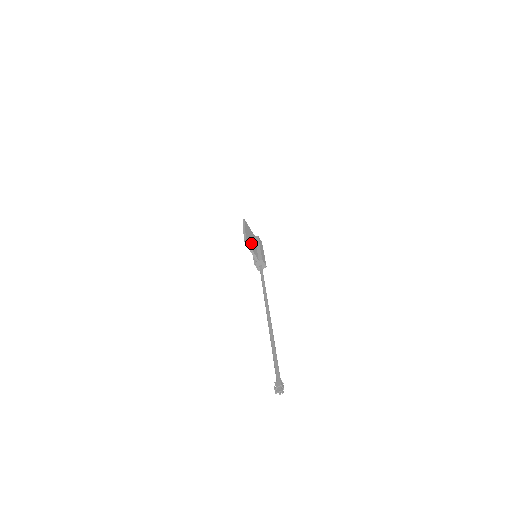
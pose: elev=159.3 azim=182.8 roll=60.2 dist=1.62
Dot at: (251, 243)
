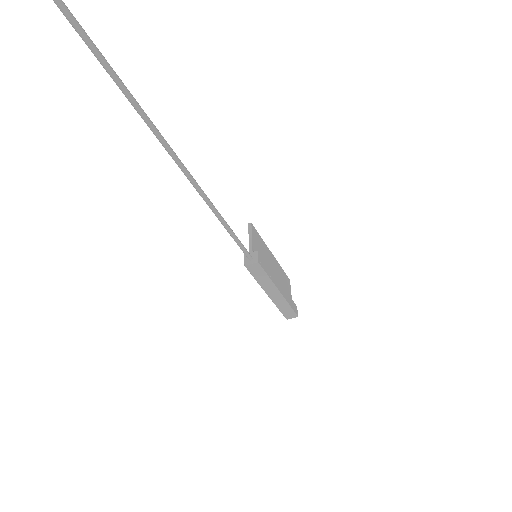
Dot at: (263, 252)
